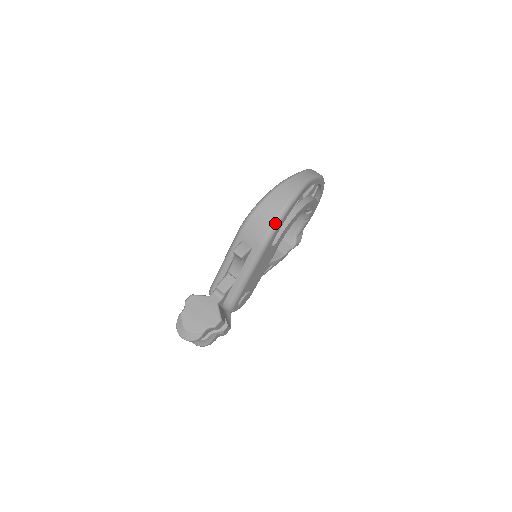
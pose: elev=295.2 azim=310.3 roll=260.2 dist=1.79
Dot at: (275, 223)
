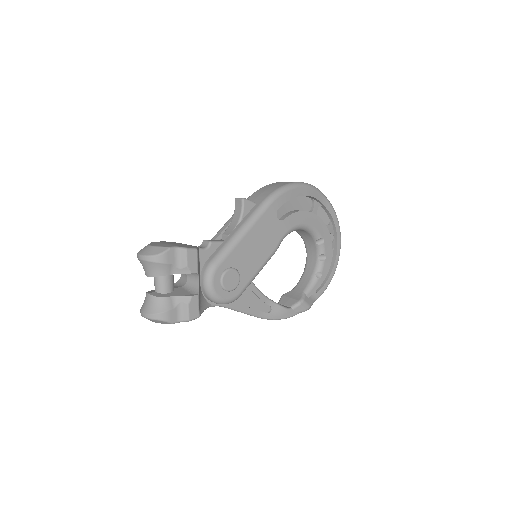
Dot at: (285, 186)
